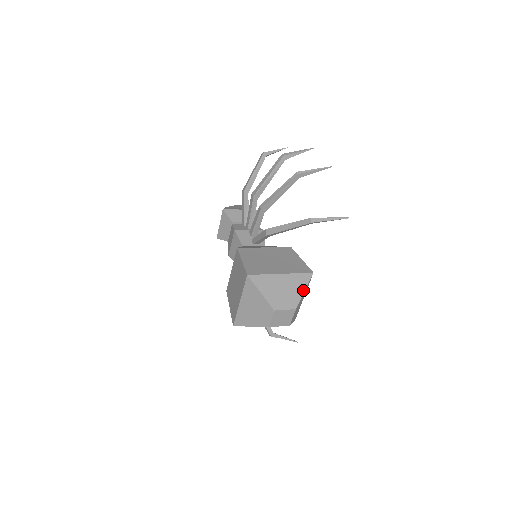
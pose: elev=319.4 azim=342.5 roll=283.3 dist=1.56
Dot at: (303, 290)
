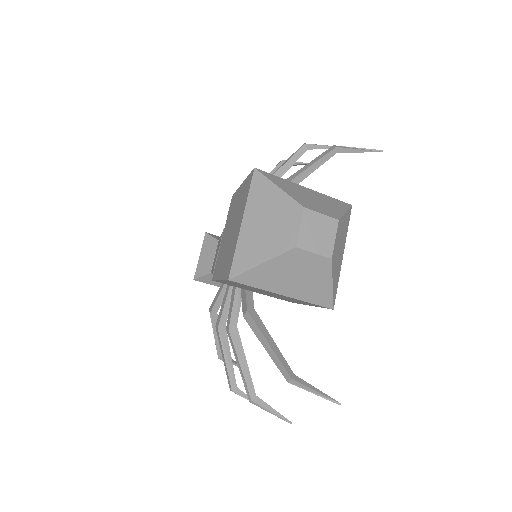
Dot at: (343, 211)
